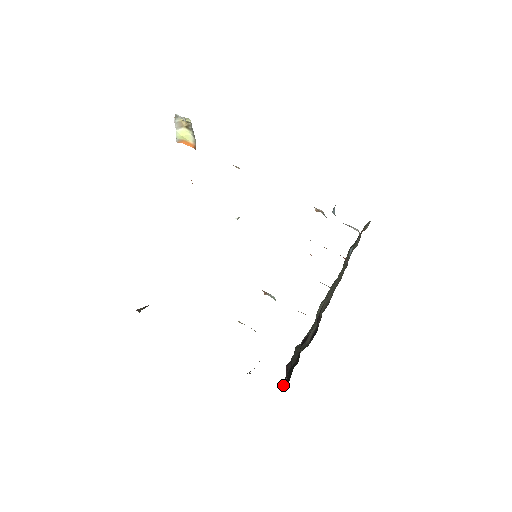
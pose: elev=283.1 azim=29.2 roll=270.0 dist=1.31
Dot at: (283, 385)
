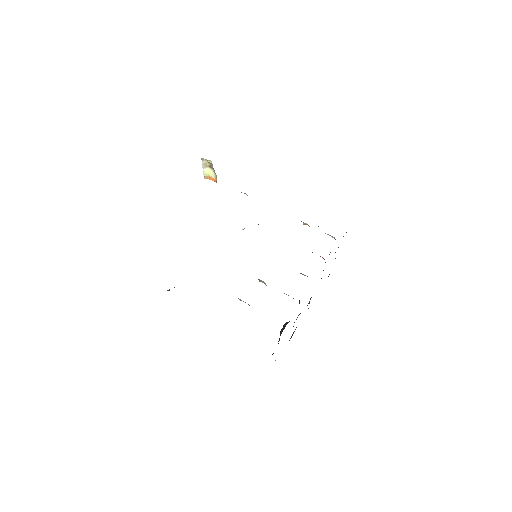
Dot at: occluded
